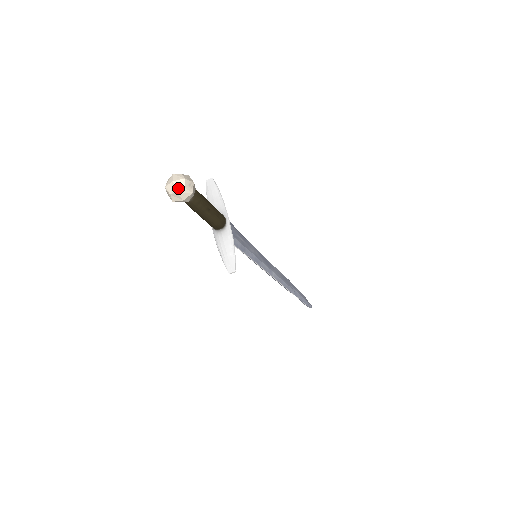
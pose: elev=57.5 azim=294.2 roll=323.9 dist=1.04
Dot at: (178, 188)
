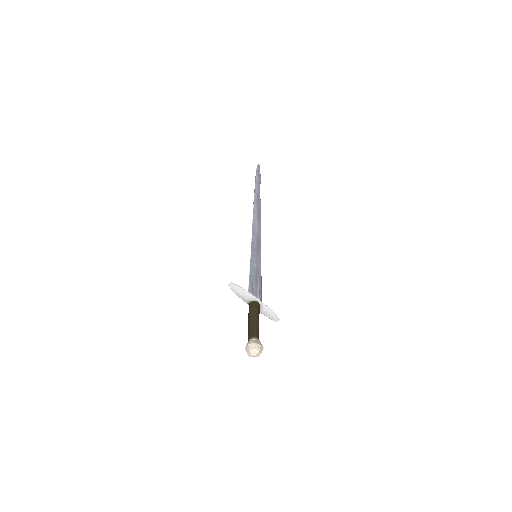
Dot at: (258, 356)
